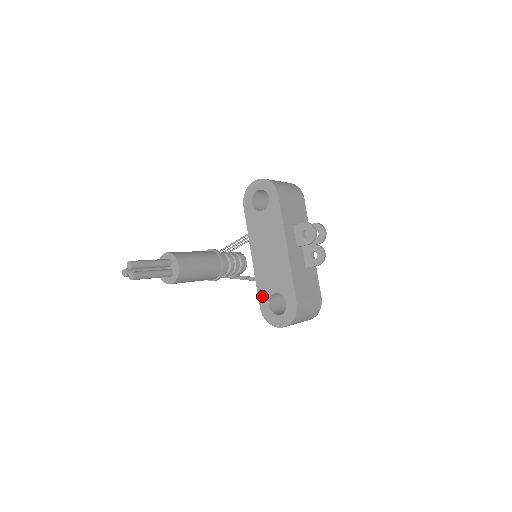
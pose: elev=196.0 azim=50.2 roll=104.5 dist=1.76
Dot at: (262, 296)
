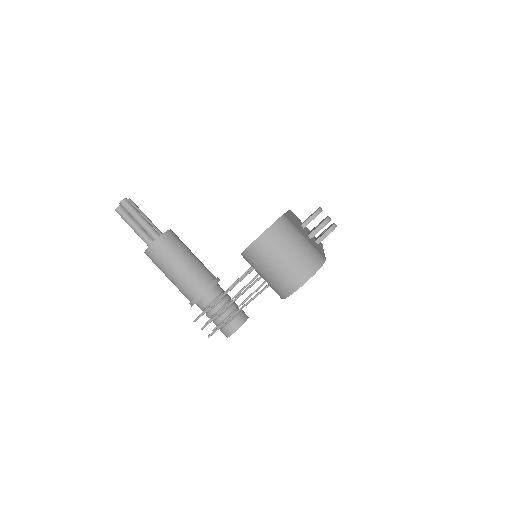
Dot at: occluded
